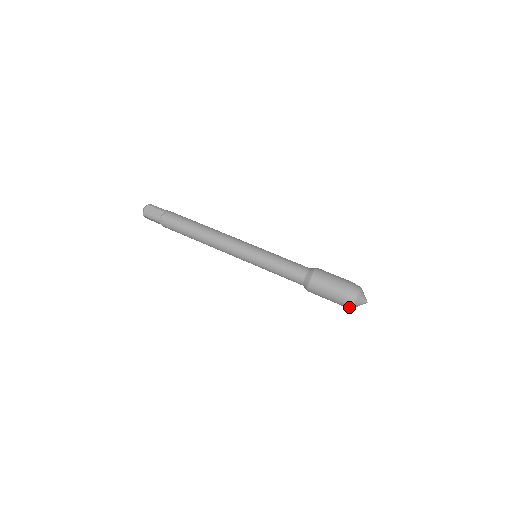
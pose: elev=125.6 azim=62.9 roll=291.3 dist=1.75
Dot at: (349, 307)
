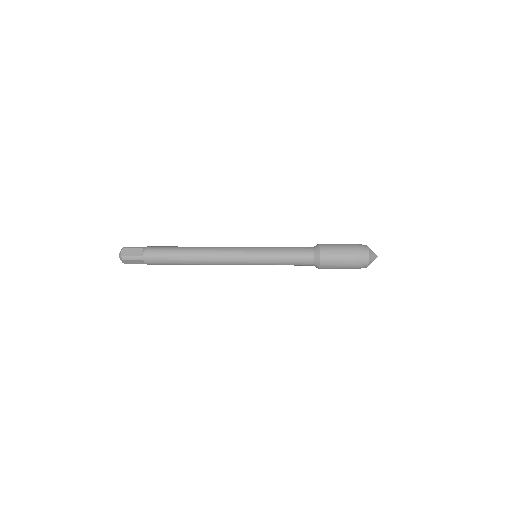
Dot at: (364, 266)
